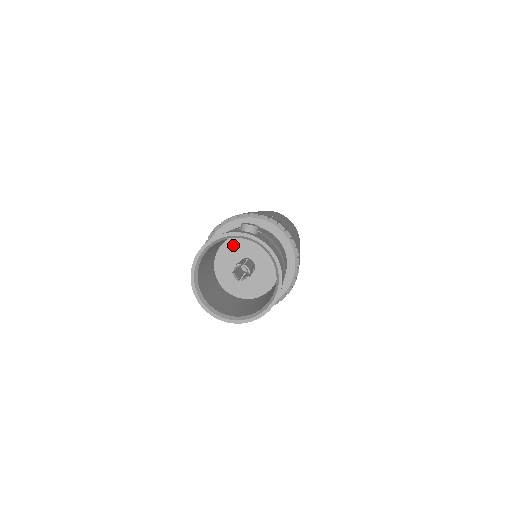
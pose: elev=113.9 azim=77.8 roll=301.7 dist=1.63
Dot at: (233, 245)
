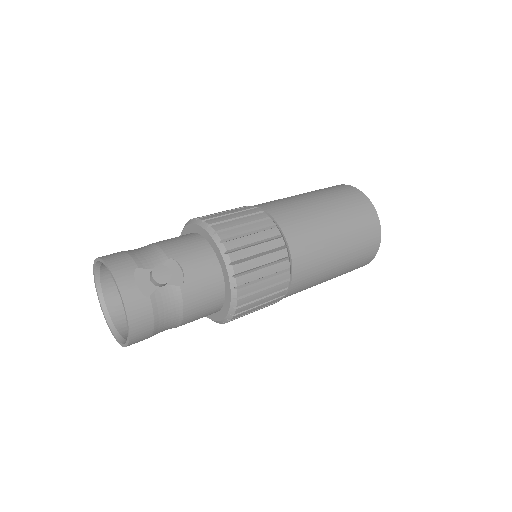
Dot at: occluded
